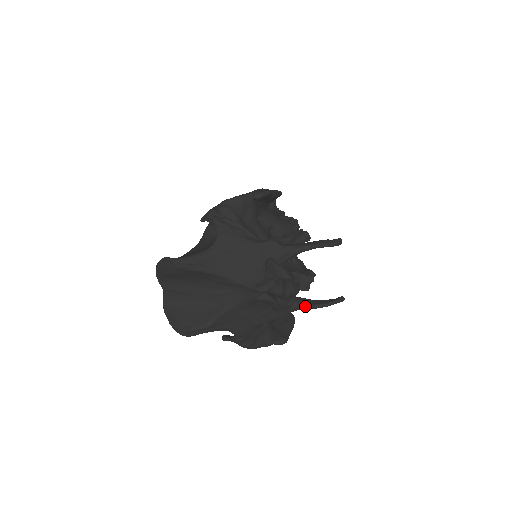
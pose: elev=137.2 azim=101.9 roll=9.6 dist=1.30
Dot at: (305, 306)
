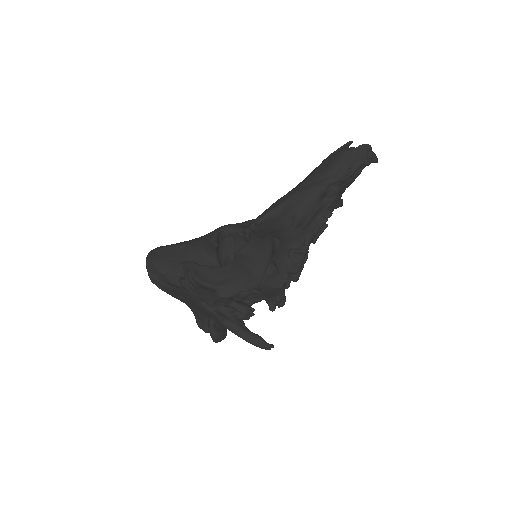
Dot at: occluded
